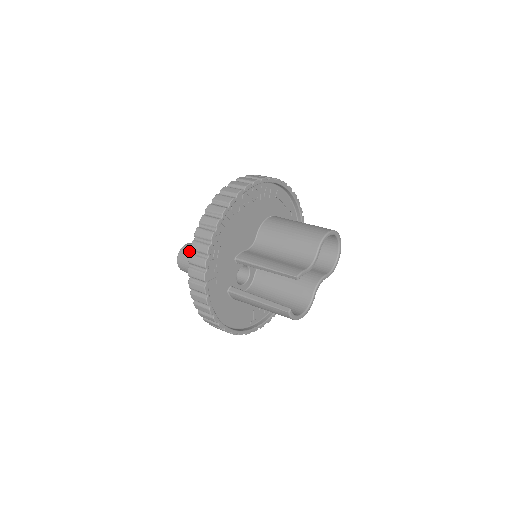
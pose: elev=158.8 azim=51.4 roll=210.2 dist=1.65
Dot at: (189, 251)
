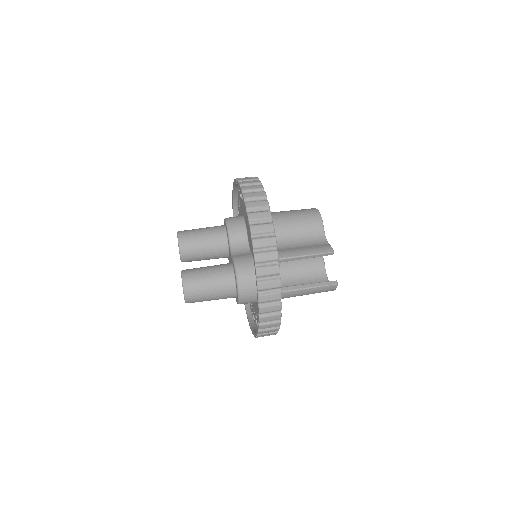
Dot at: (197, 277)
